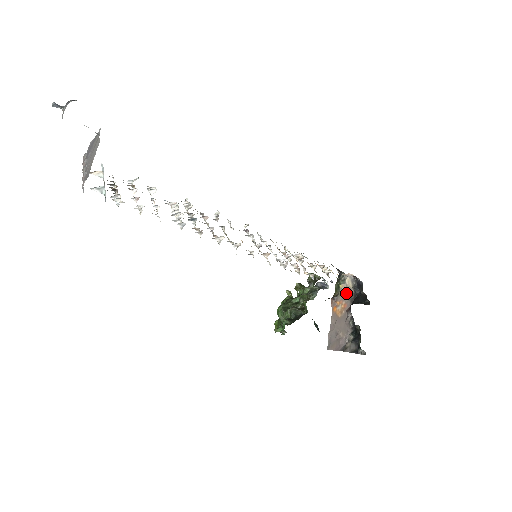
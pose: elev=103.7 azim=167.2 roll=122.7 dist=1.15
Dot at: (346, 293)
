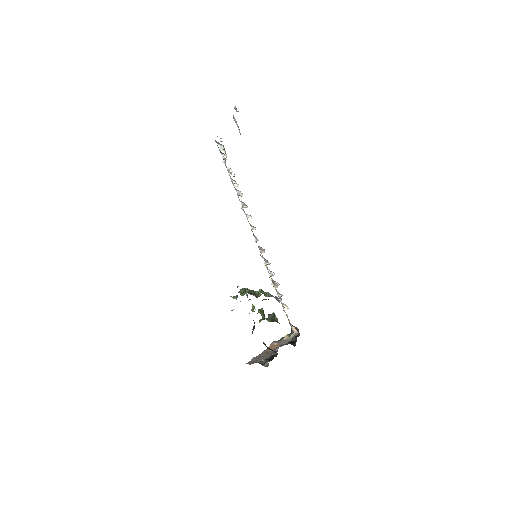
Dot at: (285, 341)
